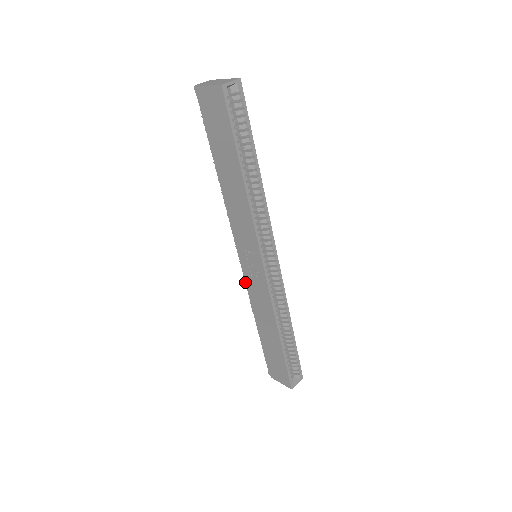
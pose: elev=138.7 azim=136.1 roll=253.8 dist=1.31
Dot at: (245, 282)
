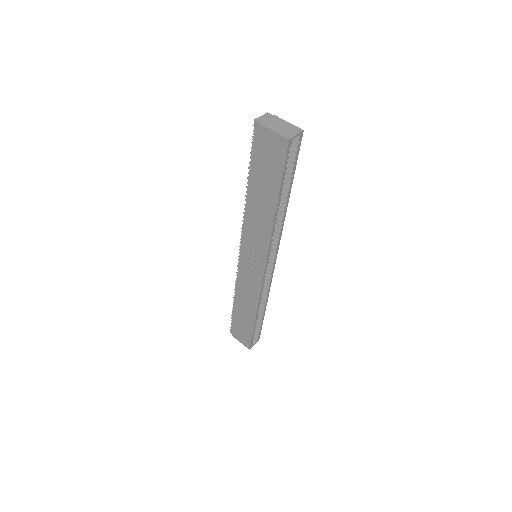
Dot at: (238, 271)
